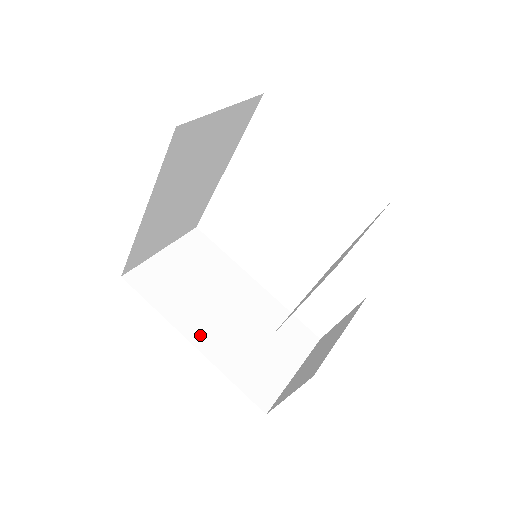
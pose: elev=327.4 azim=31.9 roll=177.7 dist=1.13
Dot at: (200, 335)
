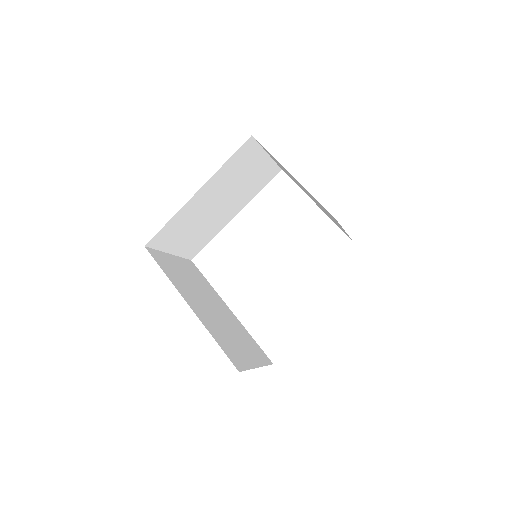
Dot at: (194, 305)
